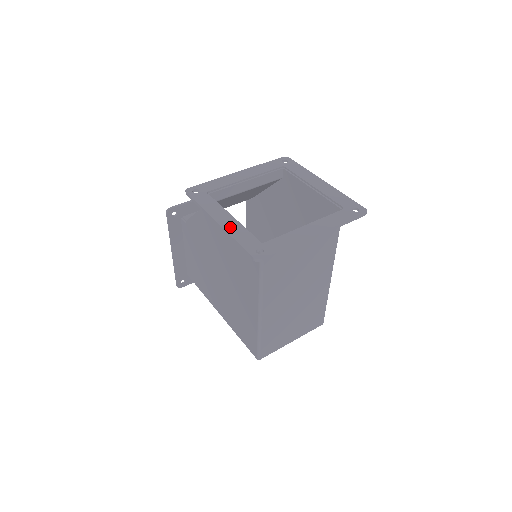
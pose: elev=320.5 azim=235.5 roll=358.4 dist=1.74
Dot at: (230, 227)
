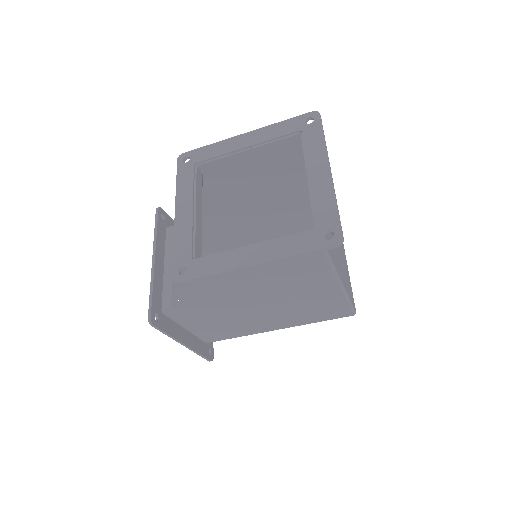
Dot at: (271, 253)
